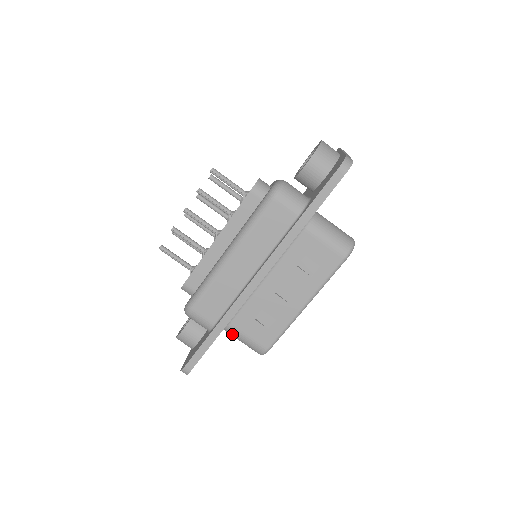
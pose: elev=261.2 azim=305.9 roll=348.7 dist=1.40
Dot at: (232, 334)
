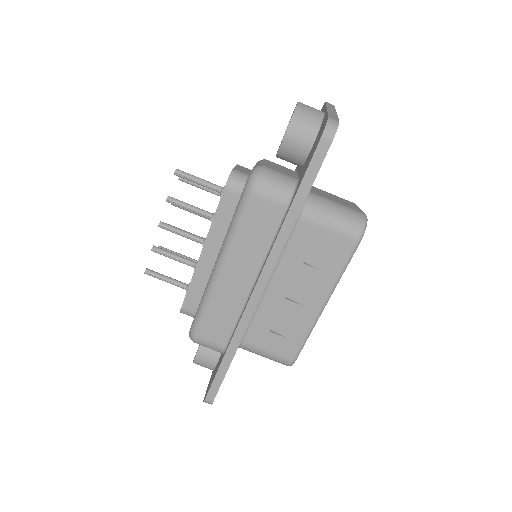
Dot at: (249, 351)
